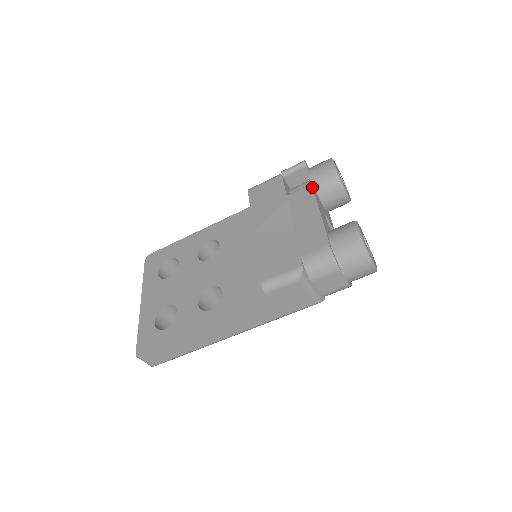
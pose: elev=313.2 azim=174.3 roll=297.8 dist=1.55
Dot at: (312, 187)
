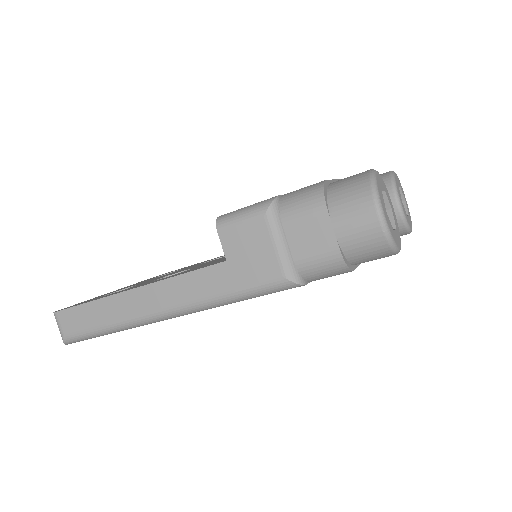
Dot at: occluded
